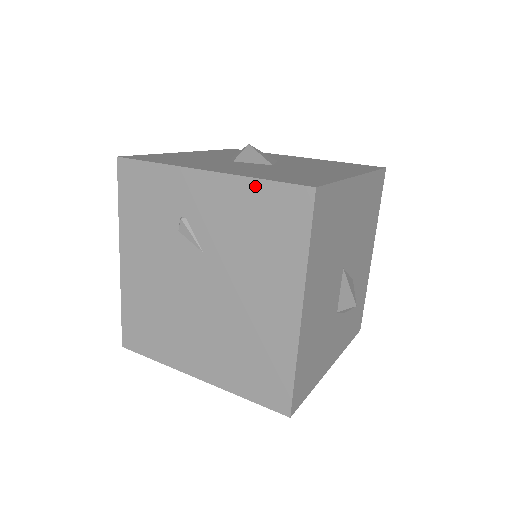
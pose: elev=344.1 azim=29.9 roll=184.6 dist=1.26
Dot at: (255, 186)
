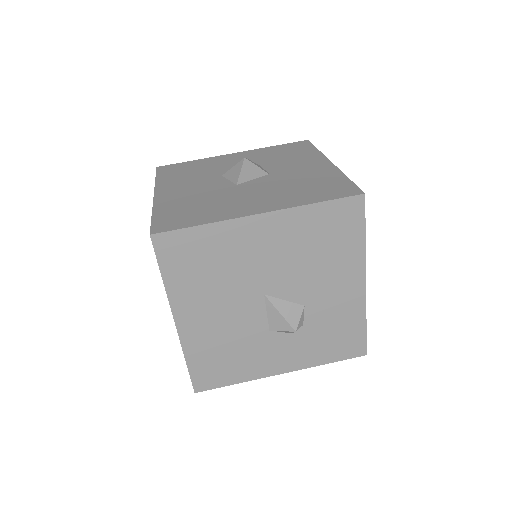
Dot at: occluded
